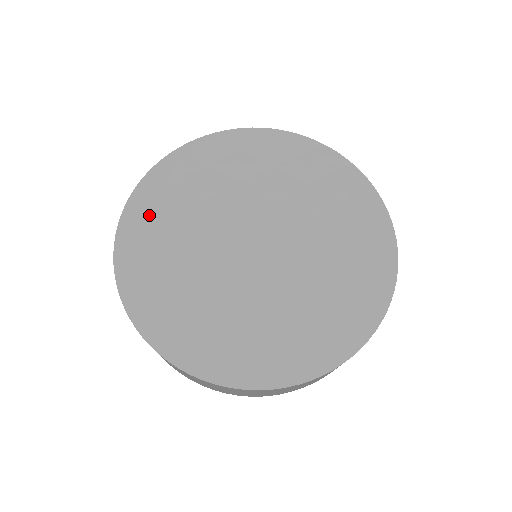
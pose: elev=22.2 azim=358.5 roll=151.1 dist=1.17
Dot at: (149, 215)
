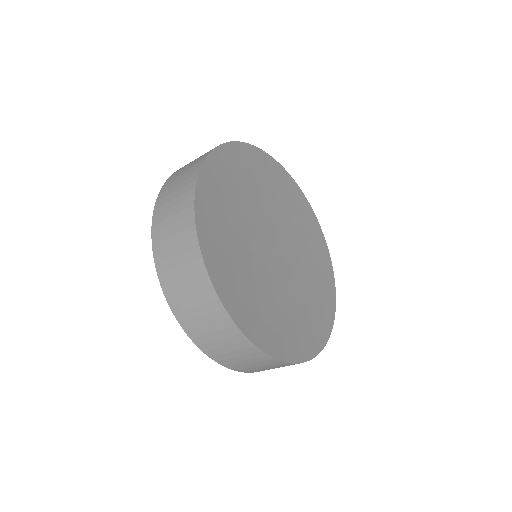
Dot at: (249, 162)
